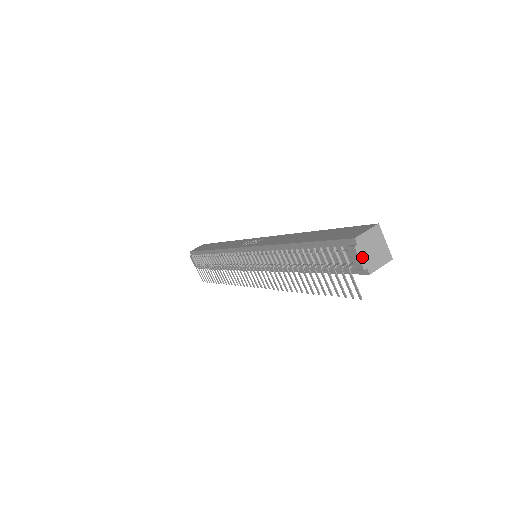
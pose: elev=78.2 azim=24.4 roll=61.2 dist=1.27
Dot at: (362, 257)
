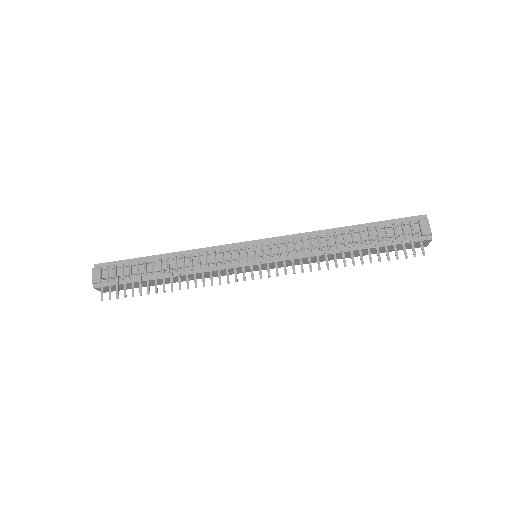
Dot at: (429, 227)
